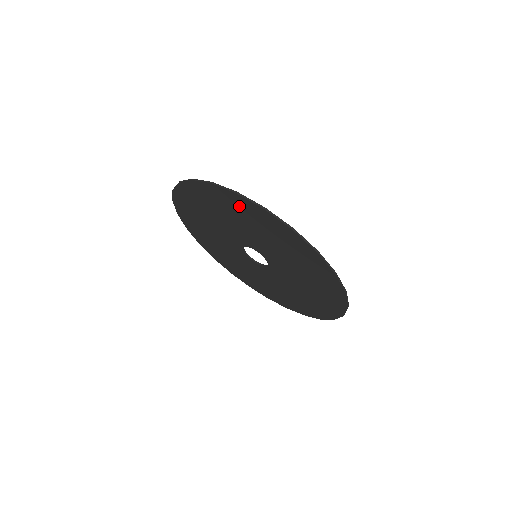
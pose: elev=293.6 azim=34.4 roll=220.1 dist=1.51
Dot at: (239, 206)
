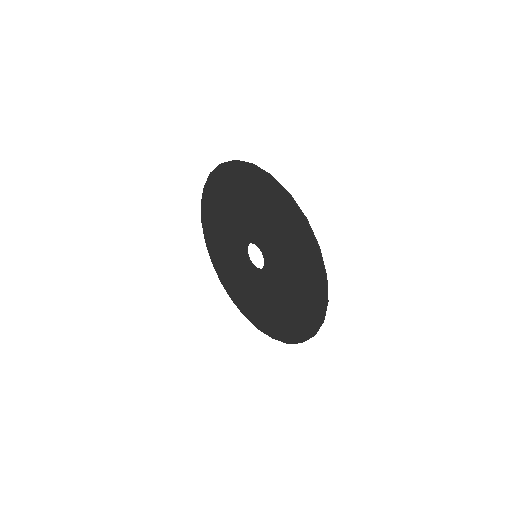
Dot at: (226, 181)
